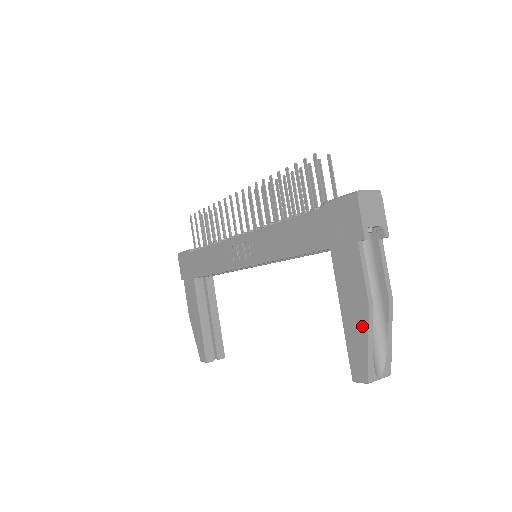
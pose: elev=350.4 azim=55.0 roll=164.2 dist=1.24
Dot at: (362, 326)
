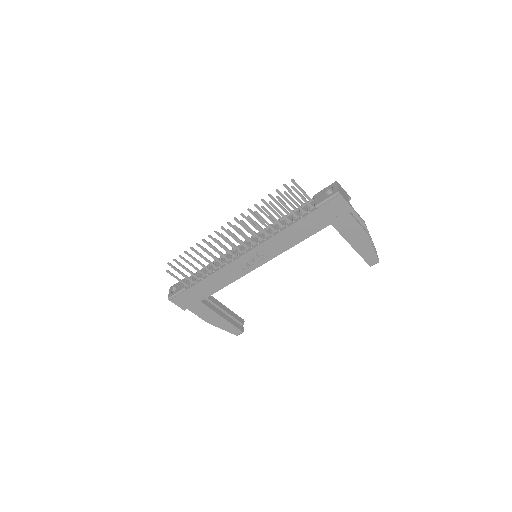
Dot at: (367, 244)
